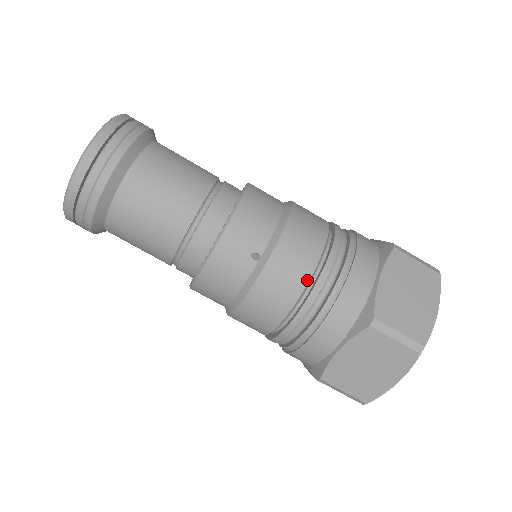
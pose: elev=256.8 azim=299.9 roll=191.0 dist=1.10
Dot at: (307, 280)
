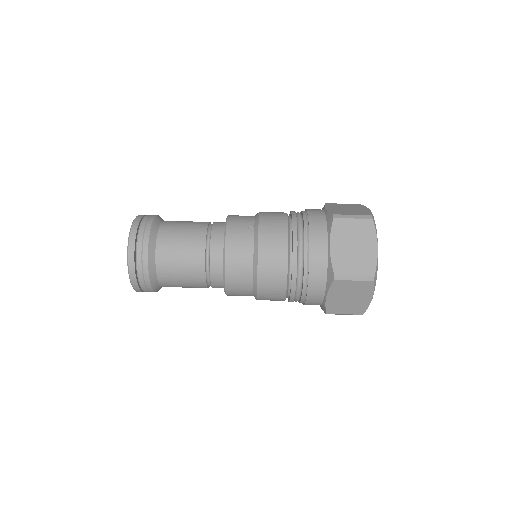
Dot at: (286, 223)
